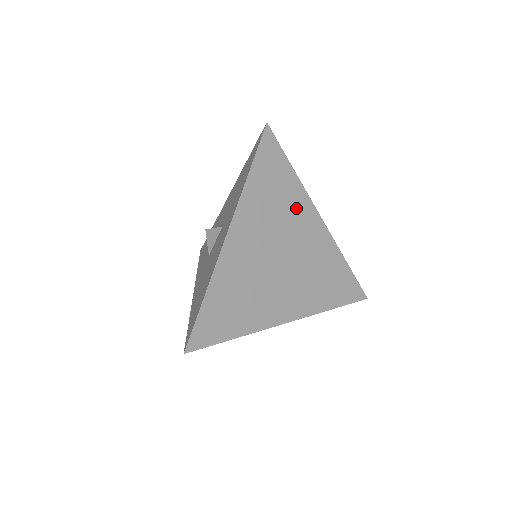
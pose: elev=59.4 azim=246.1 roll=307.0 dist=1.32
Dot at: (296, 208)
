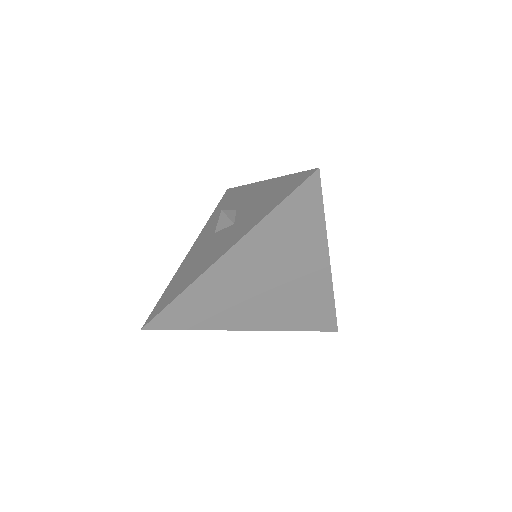
Dot at: (308, 250)
